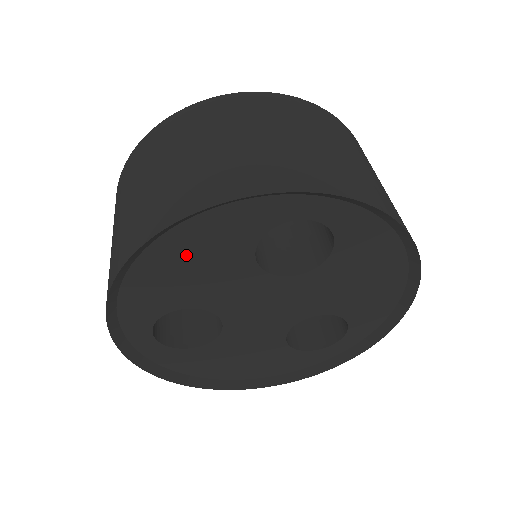
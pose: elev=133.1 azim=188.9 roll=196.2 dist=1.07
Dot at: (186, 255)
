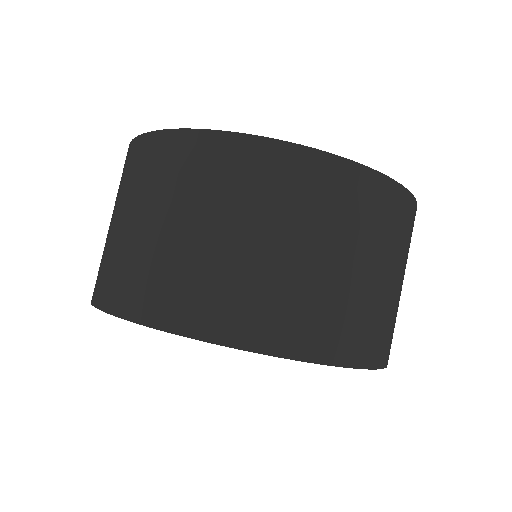
Dot at: occluded
